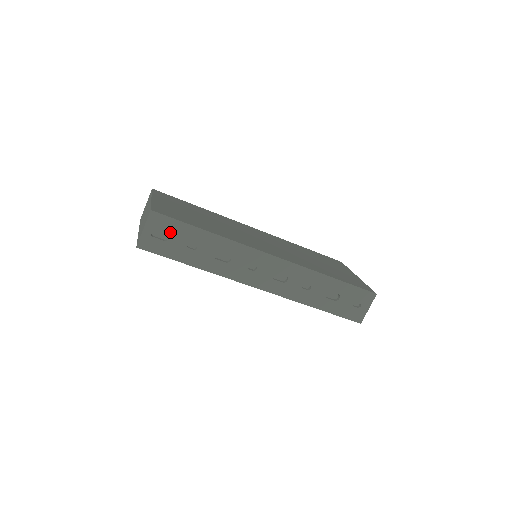
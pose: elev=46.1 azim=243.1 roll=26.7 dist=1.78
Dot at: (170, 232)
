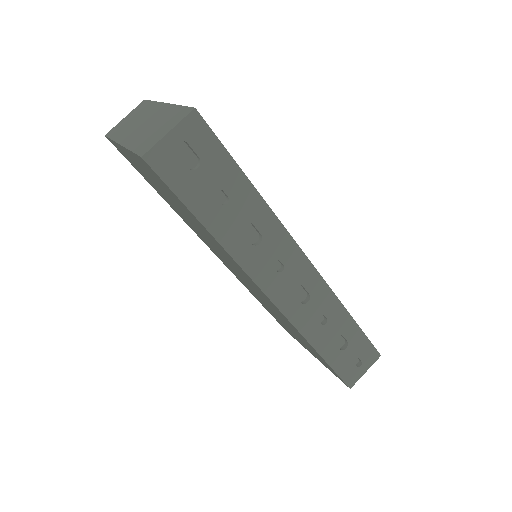
Dot at: (204, 159)
